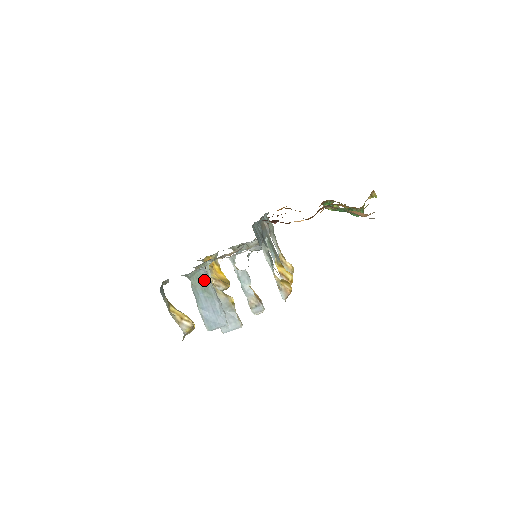
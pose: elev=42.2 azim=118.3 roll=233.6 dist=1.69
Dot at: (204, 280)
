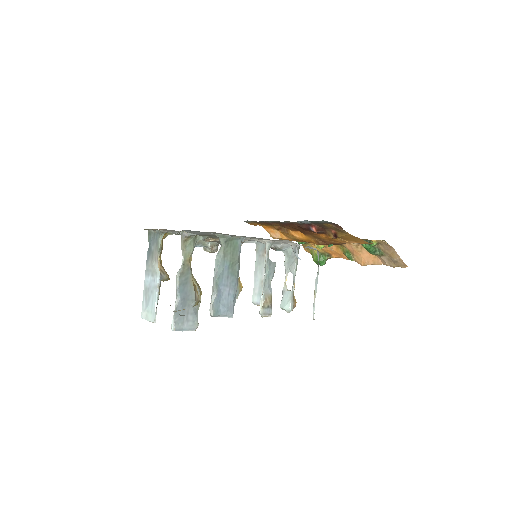
Dot at: (237, 252)
